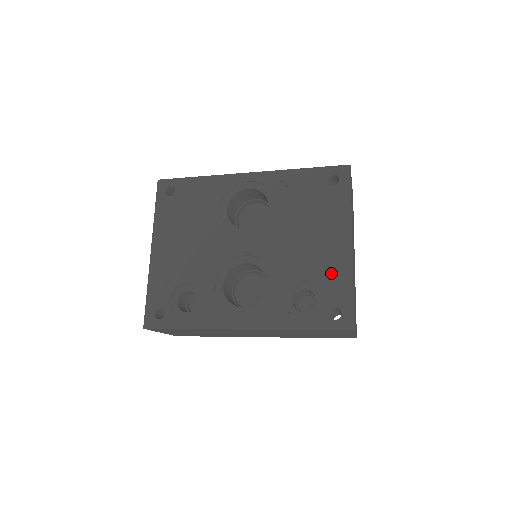
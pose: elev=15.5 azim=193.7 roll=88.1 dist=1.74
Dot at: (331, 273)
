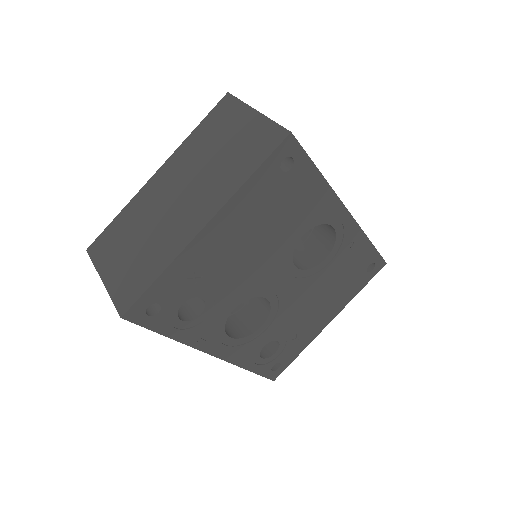
Dot at: (301, 338)
